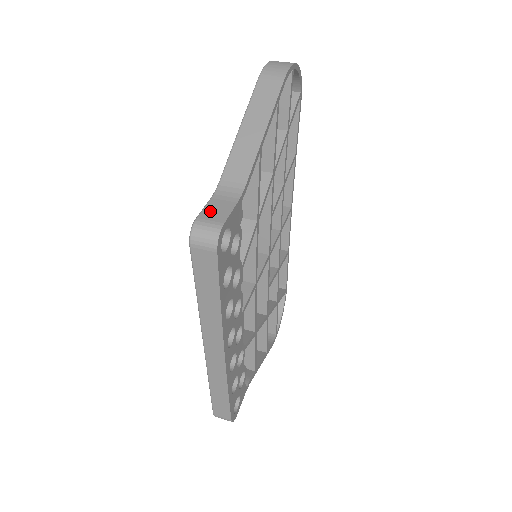
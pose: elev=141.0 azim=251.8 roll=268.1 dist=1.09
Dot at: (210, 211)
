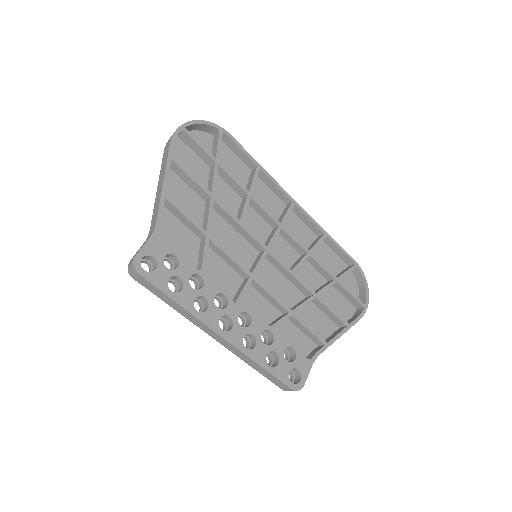
Dot at: occluded
